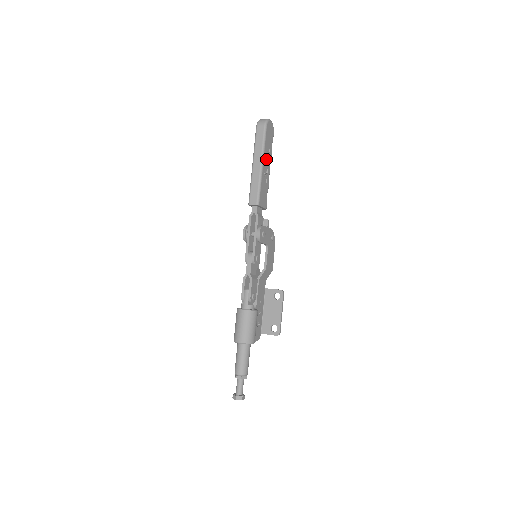
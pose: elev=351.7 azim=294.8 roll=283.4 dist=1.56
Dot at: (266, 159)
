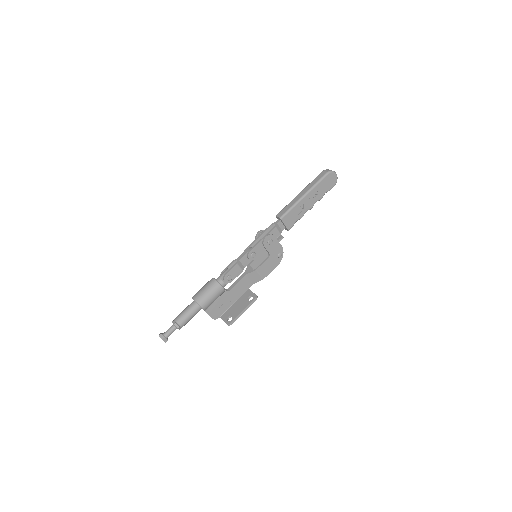
Dot at: (313, 196)
